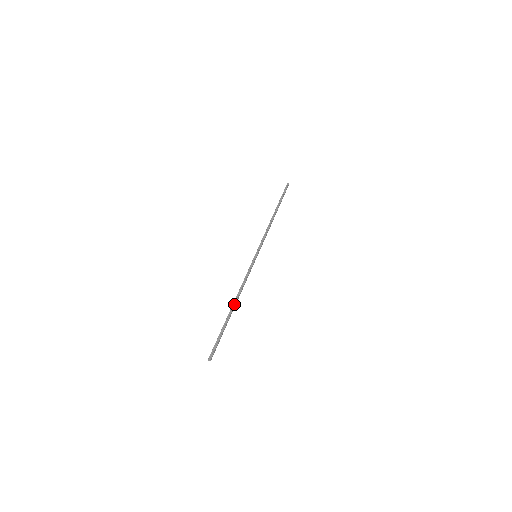
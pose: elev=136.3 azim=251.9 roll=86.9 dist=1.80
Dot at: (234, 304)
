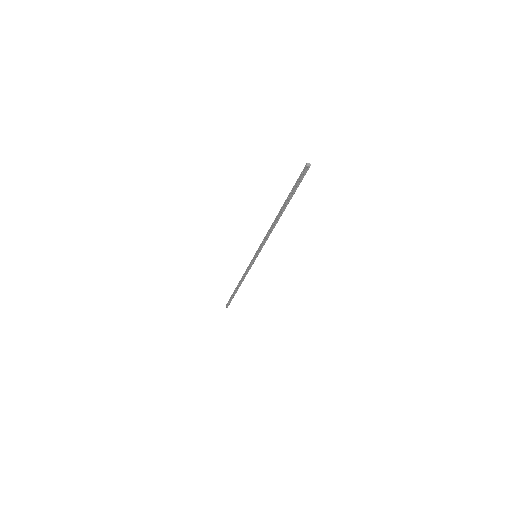
Dot at: (279, 214)
